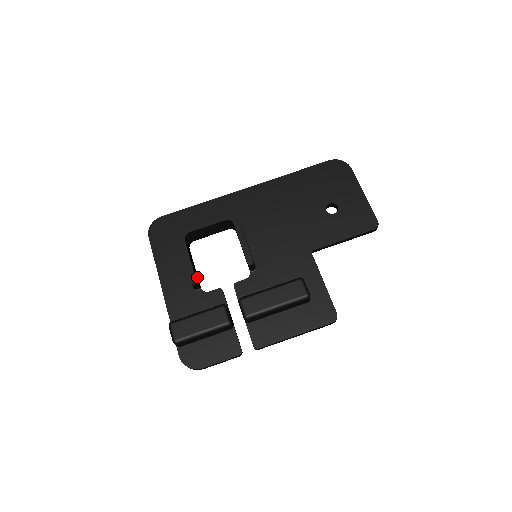
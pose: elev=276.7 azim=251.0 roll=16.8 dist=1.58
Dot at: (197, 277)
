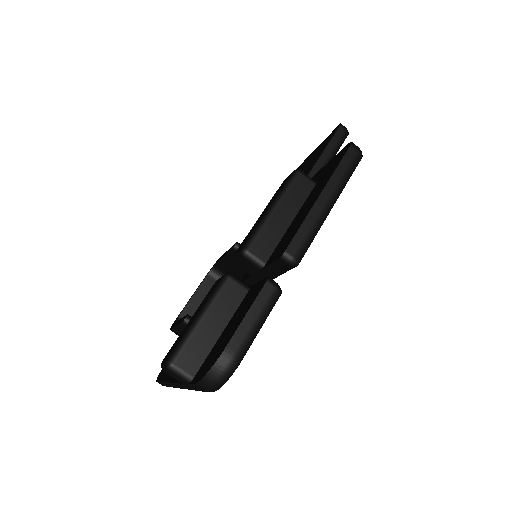
Dot at: occluded
